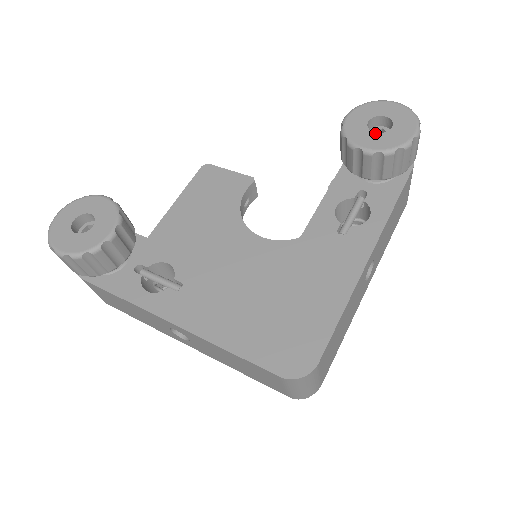
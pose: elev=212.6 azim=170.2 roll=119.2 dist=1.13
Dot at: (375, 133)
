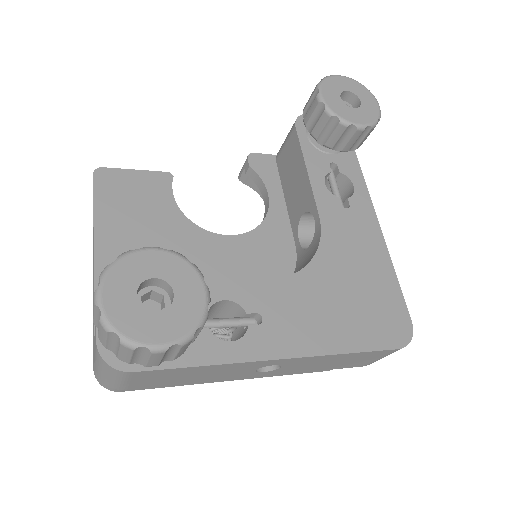
Dot at: (354, 108)
